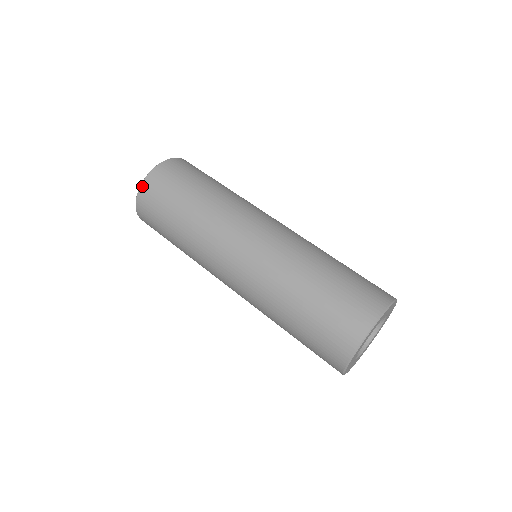
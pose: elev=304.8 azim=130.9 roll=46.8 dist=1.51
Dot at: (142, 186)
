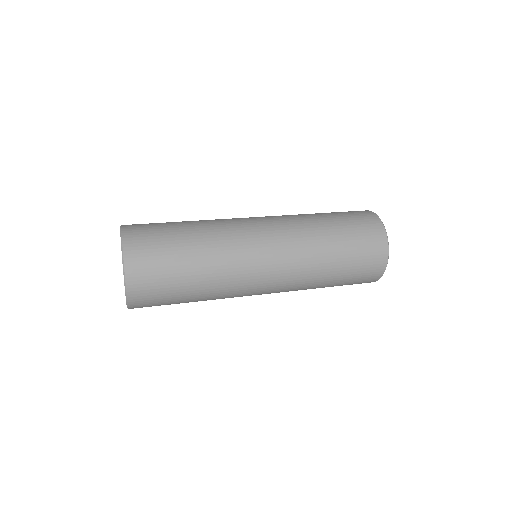
Dot at: (125, 245)
